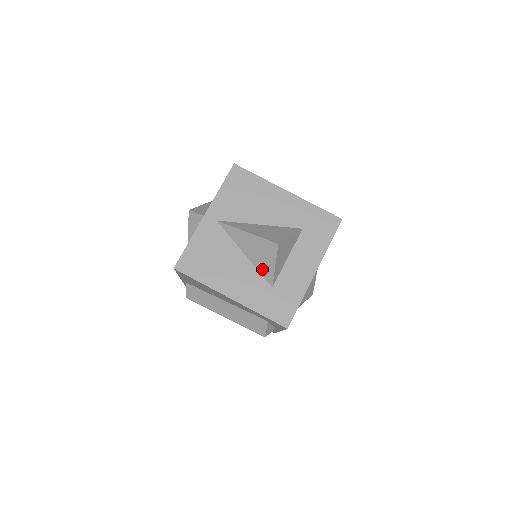
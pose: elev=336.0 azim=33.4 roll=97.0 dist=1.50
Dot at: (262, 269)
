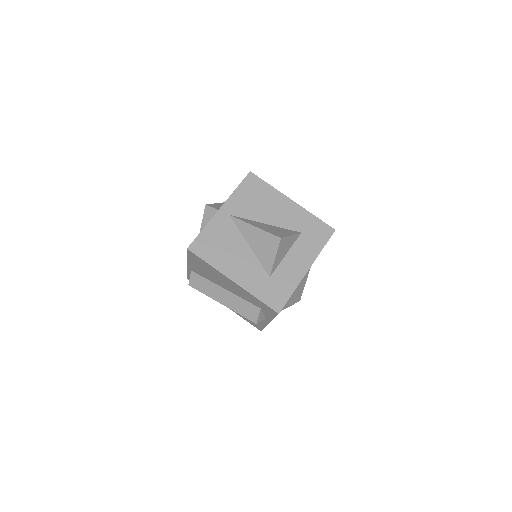
Dot at: (263, 260)
